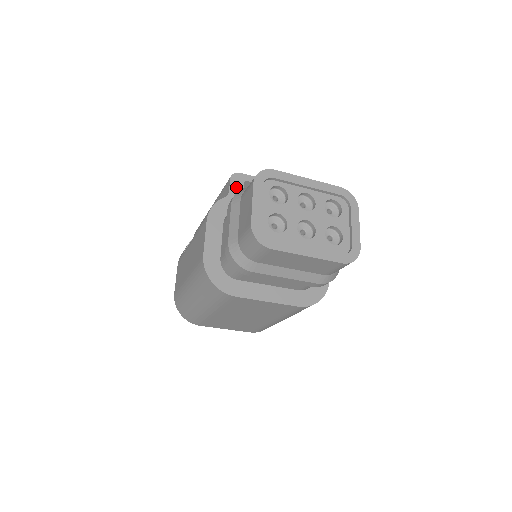
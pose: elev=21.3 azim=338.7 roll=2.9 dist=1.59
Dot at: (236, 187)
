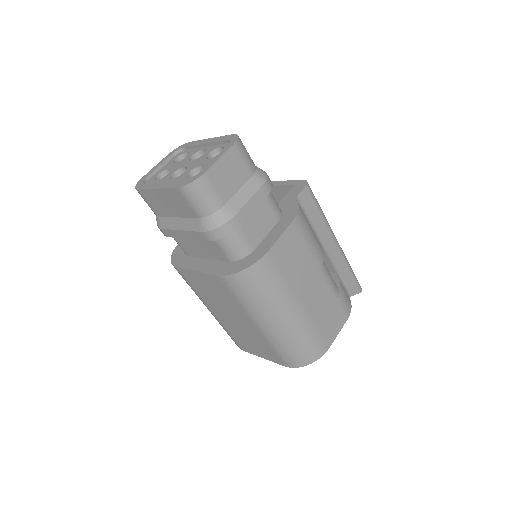
Dot at: occluded
